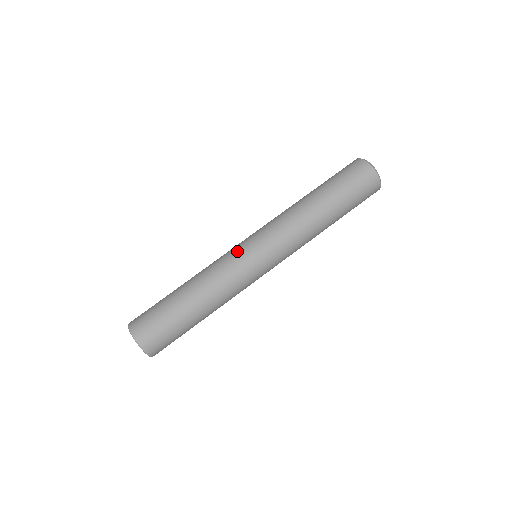
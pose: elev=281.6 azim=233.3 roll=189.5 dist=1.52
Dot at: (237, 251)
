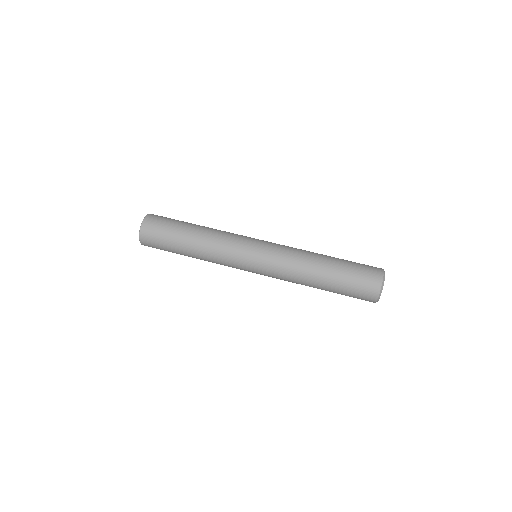
Dot at: (246, 239)
